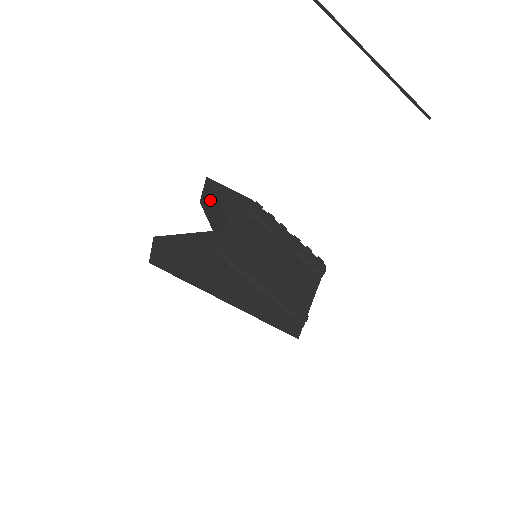
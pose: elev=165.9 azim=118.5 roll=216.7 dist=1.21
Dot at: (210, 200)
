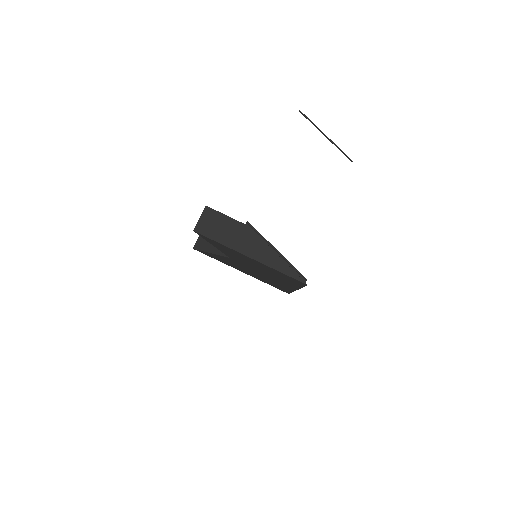
Dot at: occluded
